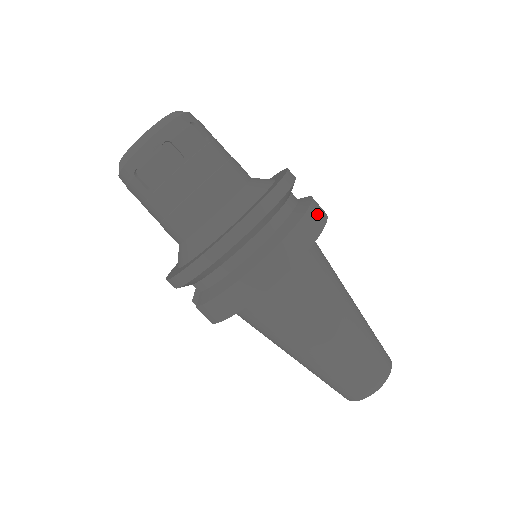
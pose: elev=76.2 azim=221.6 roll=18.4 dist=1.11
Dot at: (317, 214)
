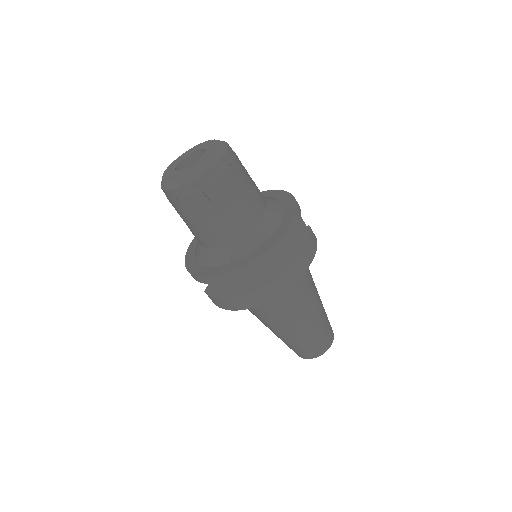
Dot at: (309, 252)
